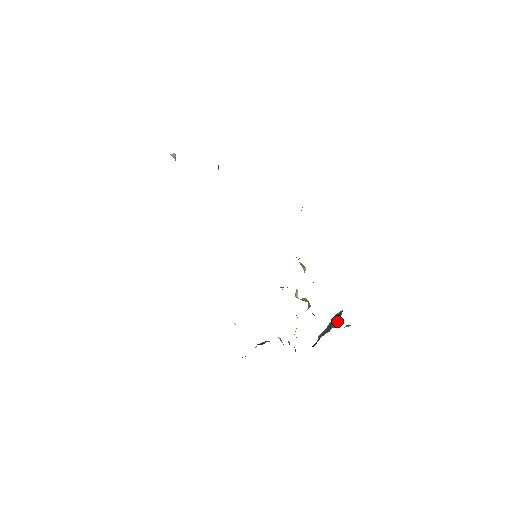
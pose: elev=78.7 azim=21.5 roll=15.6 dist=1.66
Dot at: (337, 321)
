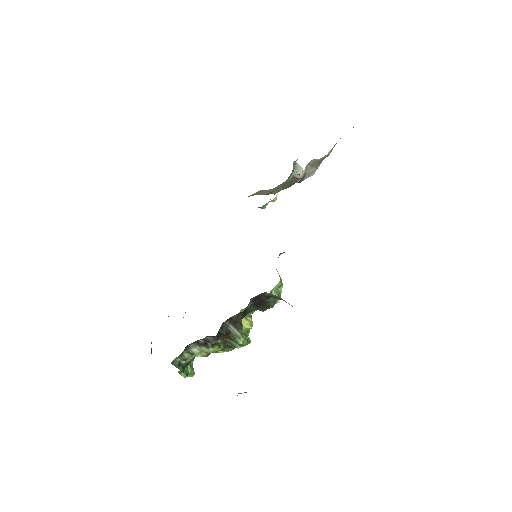
Dot at: occluded
